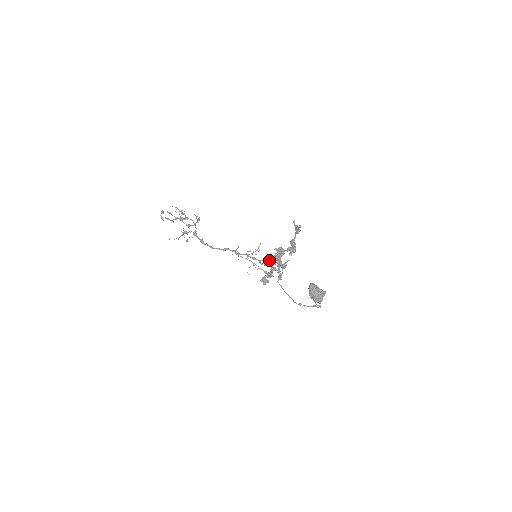
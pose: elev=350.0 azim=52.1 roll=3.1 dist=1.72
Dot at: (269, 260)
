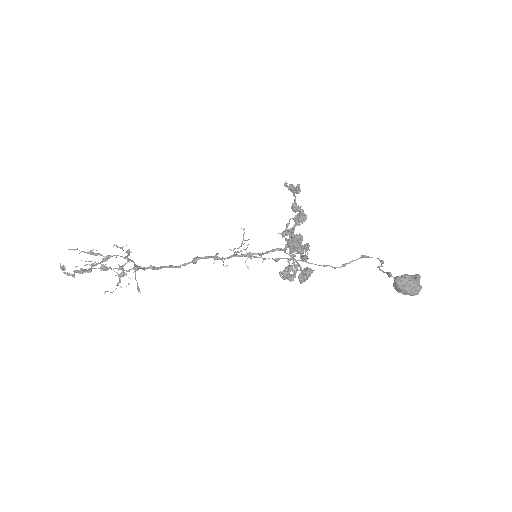
Dot at: occluded
